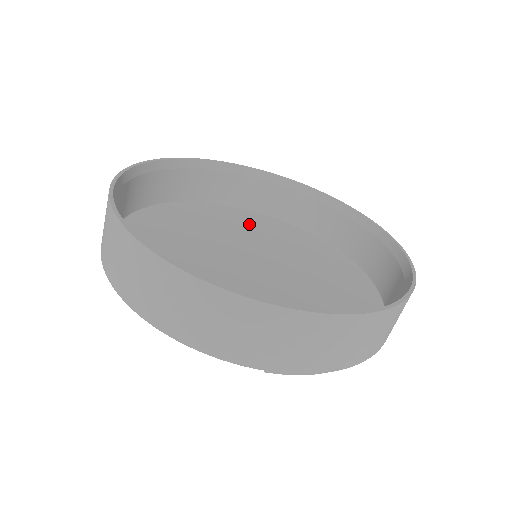
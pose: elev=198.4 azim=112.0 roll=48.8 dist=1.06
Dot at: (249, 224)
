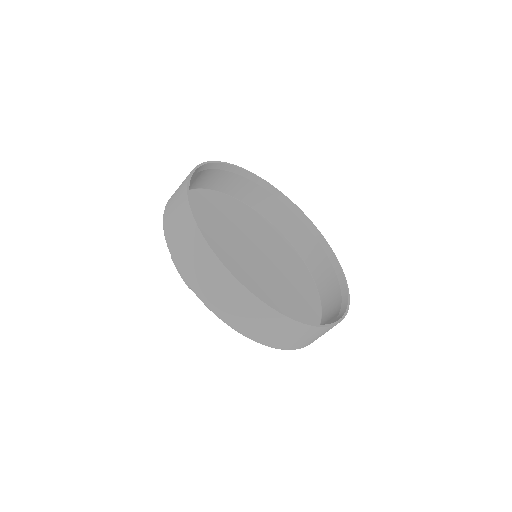
Dot at: (228, 212)
